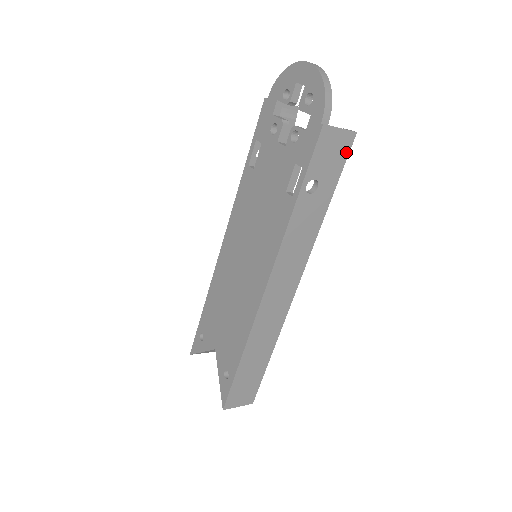
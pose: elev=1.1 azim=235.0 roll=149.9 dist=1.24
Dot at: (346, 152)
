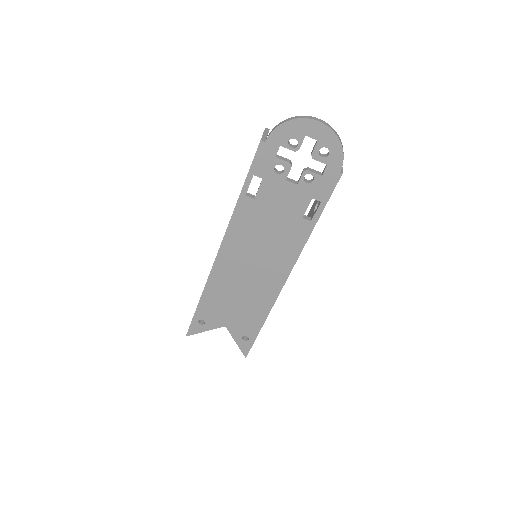
Dot at: occluded
